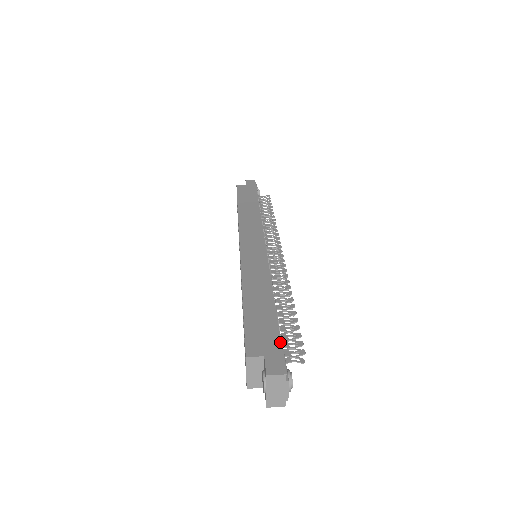
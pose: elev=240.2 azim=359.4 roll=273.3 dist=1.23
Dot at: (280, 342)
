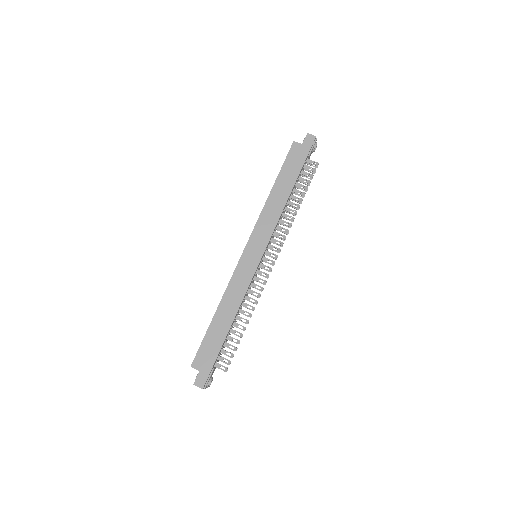
Dot at: (213, 365)
